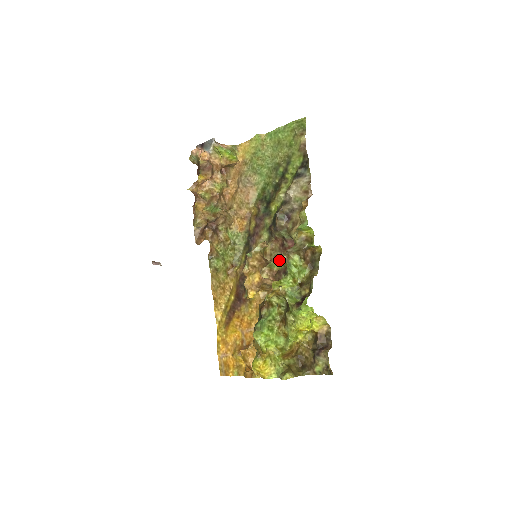
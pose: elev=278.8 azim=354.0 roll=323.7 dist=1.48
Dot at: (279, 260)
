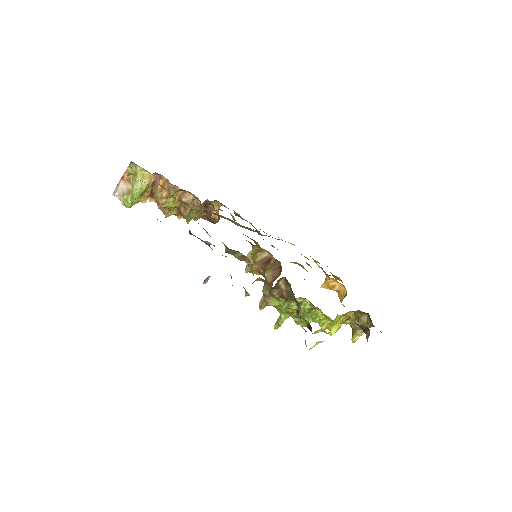
Dot at: occluded
